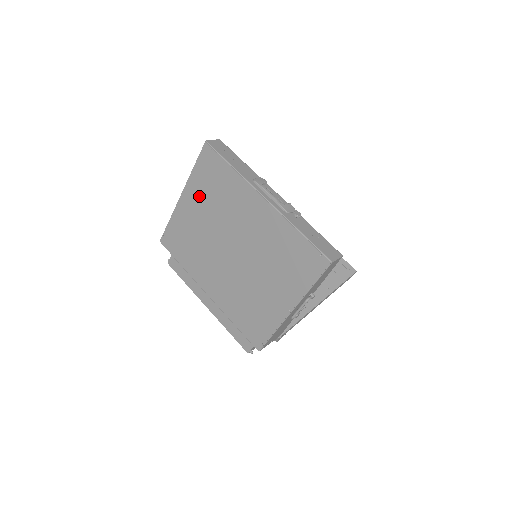
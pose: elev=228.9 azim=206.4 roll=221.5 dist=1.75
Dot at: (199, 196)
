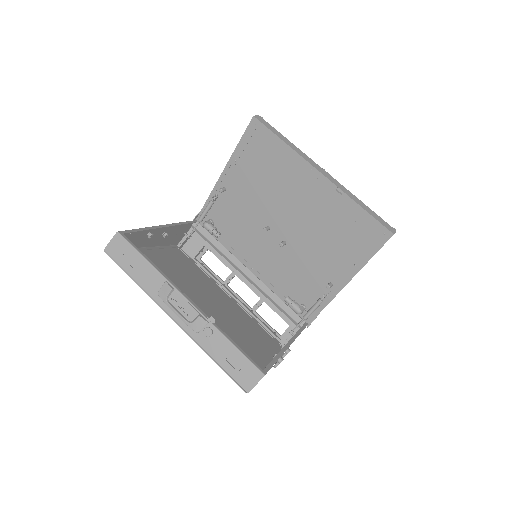
Dot at: occluded
